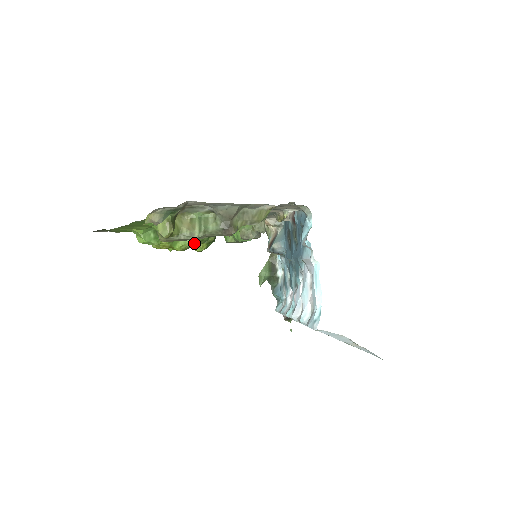
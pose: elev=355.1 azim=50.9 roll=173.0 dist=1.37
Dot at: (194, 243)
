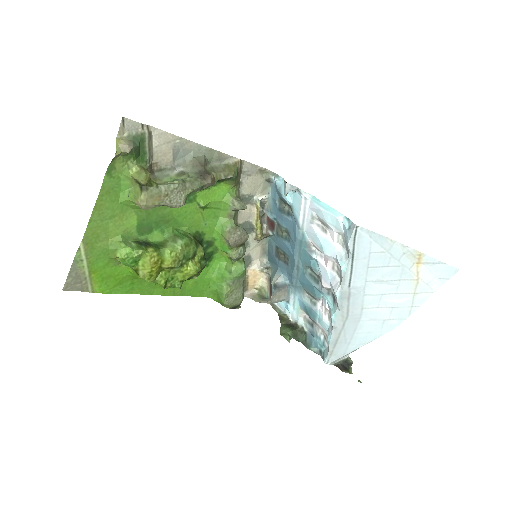
Dot at: (183, 248)
